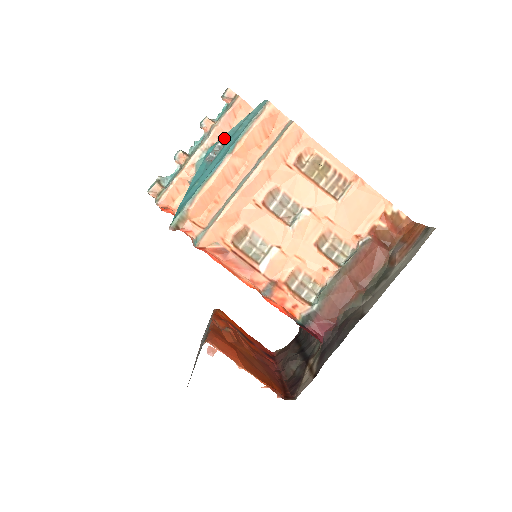
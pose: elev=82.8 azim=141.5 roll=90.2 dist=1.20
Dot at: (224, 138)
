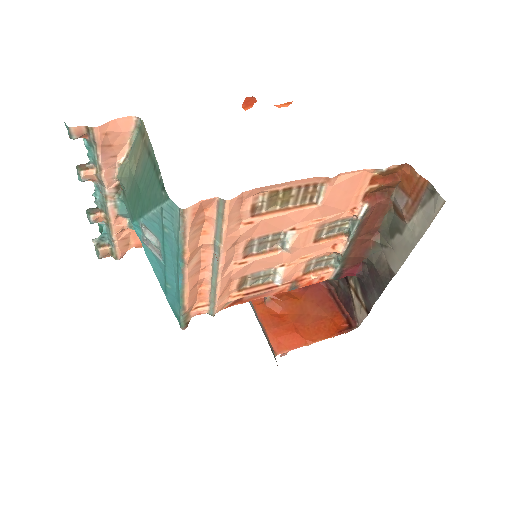
Dot at: (146, 224)
